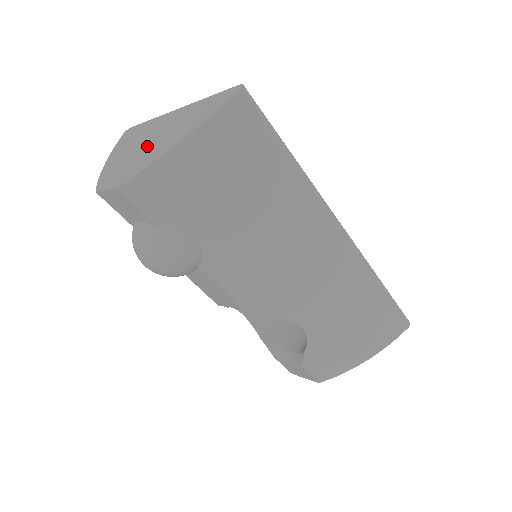
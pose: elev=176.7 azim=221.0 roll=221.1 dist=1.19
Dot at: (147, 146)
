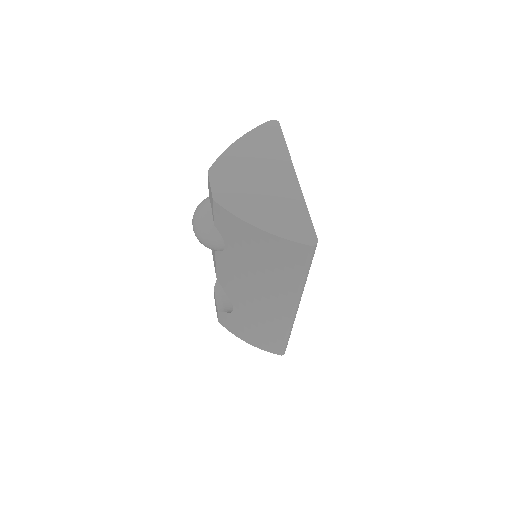
Dot at: (256, 186)
